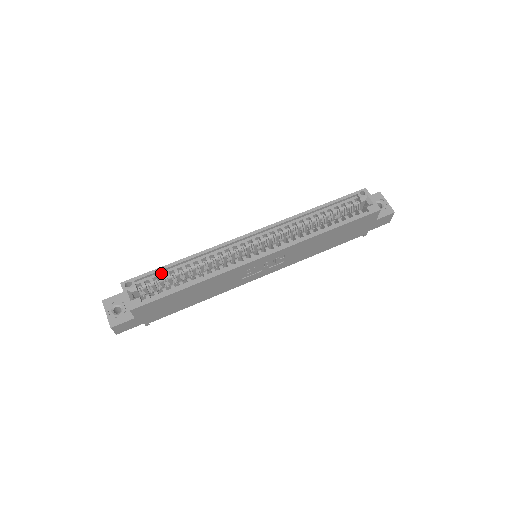
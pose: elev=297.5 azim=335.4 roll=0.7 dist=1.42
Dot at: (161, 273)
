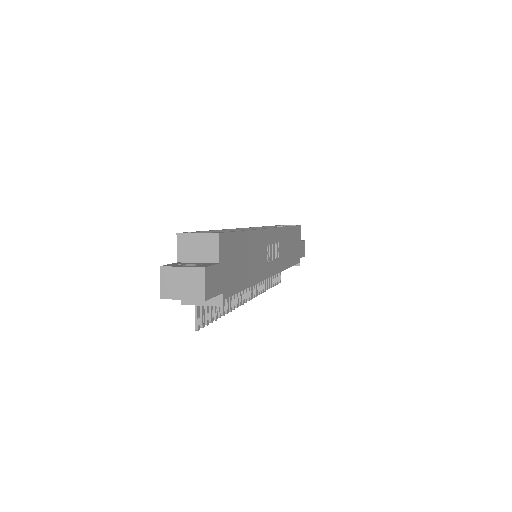
Dot at: occluded
